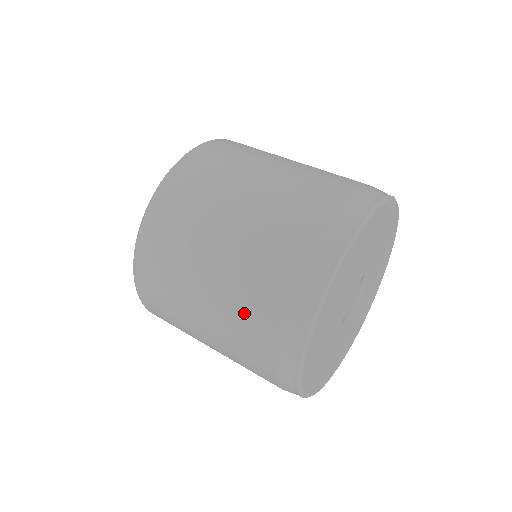
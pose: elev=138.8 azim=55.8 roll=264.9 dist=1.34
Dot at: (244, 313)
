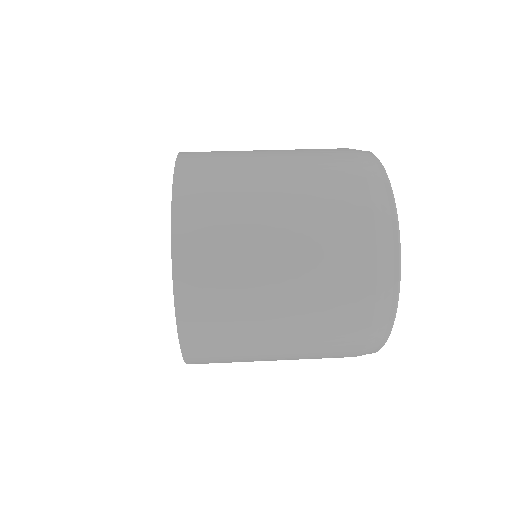
Dot at: (326, 341)
